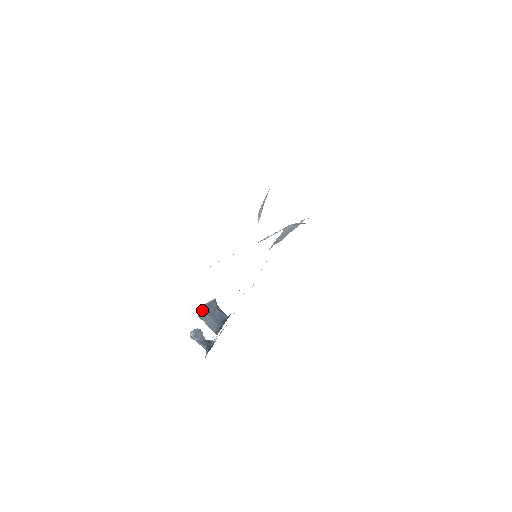
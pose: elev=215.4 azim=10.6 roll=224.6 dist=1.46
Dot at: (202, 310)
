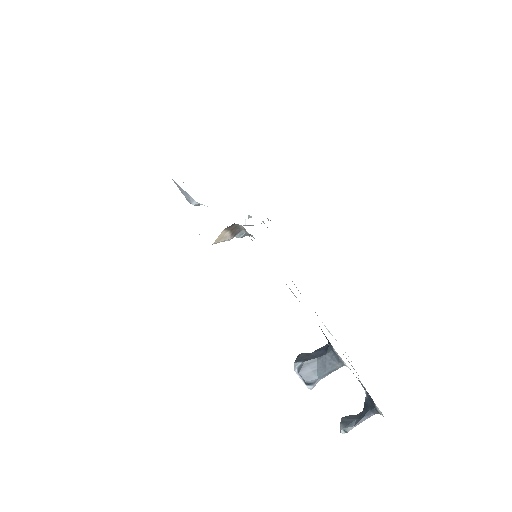
Dot at: (297, 369)
